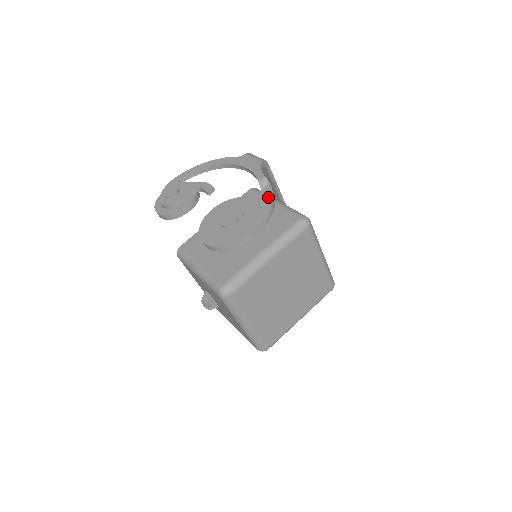
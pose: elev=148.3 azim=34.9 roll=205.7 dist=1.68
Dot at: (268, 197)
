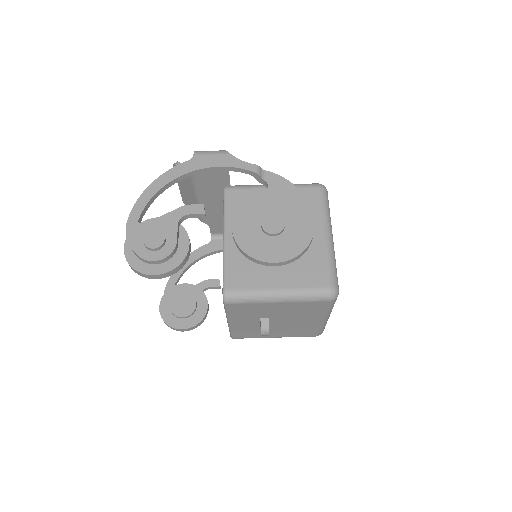
Dot at: (282, 182)
